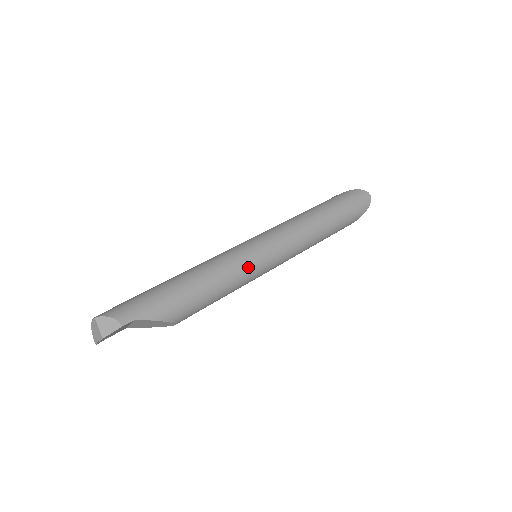
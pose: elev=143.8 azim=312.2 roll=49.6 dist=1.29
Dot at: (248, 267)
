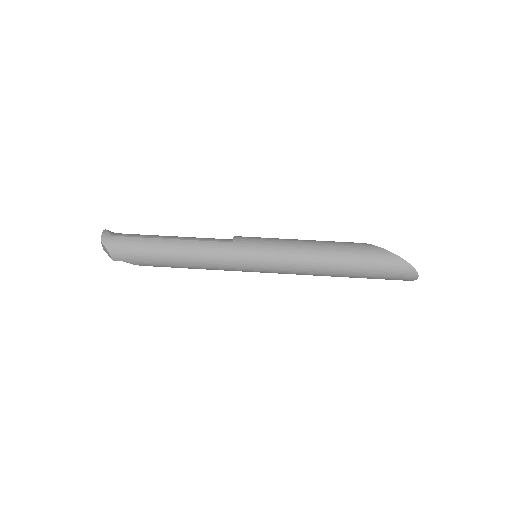
Dot at: (233, 270)
